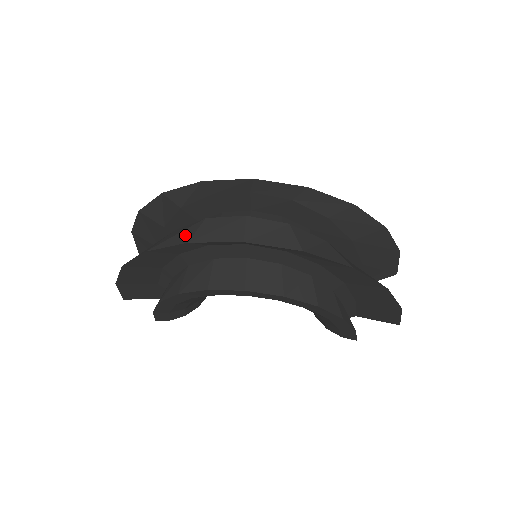
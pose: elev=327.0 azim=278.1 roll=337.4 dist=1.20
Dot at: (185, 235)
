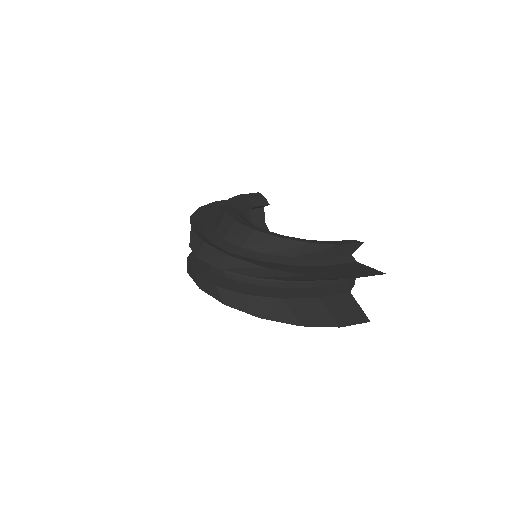
Dot at: occluded
